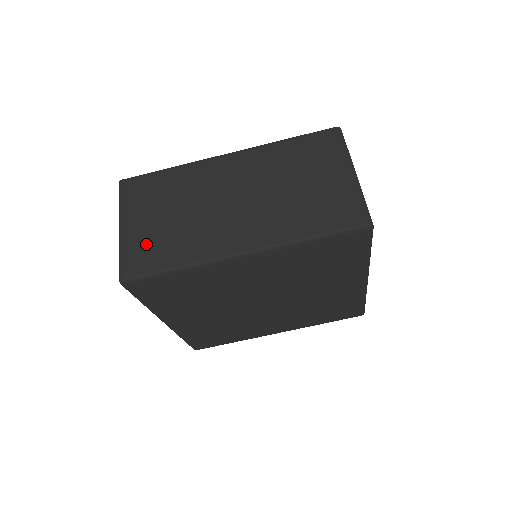
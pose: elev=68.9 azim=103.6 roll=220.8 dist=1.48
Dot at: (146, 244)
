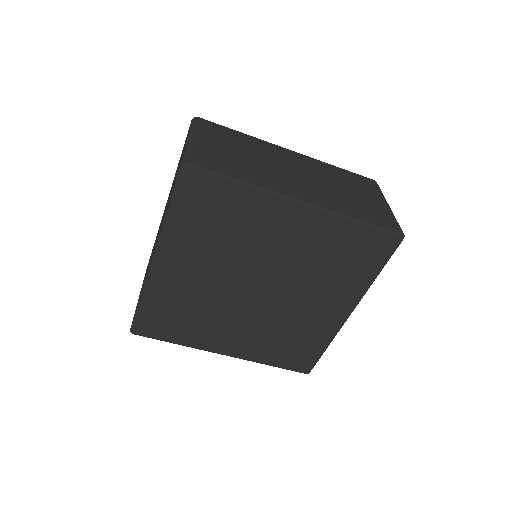
Dot at: (215, 155)
